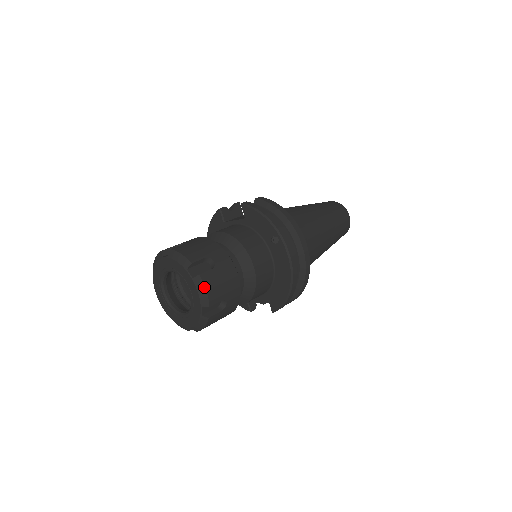
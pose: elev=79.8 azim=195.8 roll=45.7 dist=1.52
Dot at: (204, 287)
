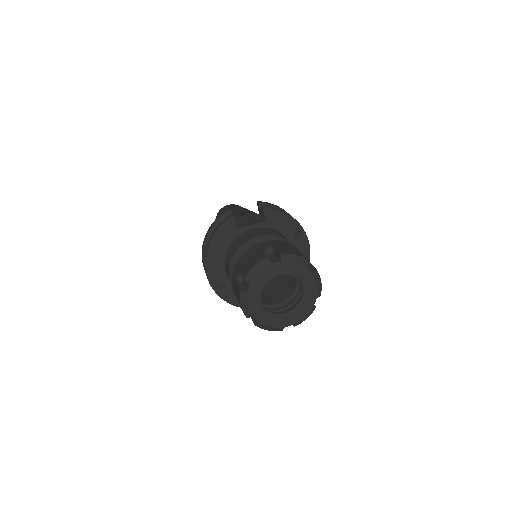
Dot at: (320, 279)
